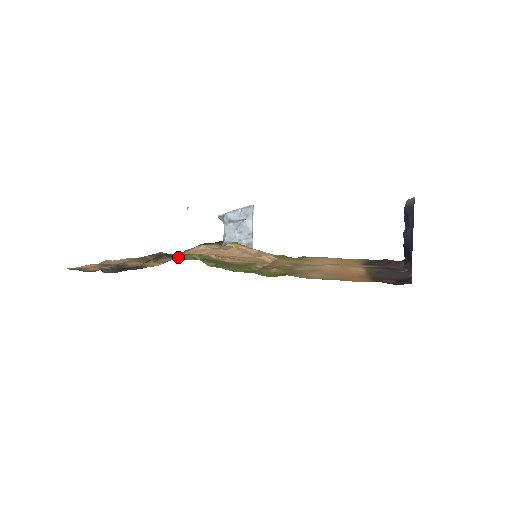
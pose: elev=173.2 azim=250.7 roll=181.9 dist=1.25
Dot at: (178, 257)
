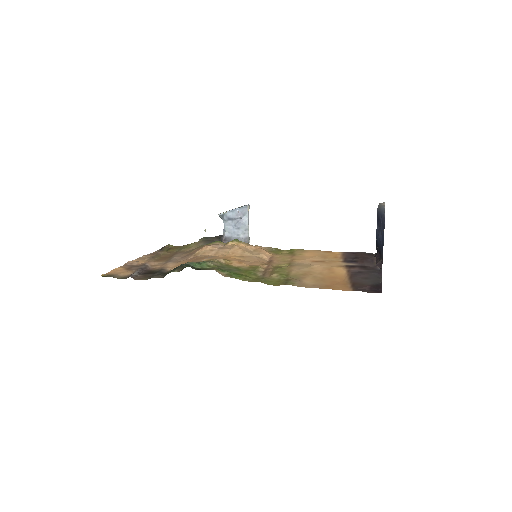
Dot at: (196, 266)
